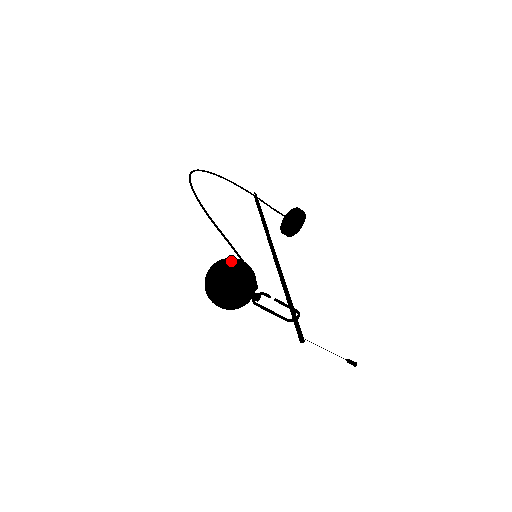
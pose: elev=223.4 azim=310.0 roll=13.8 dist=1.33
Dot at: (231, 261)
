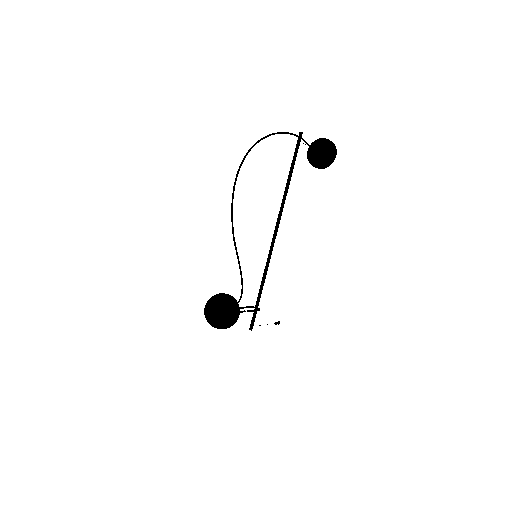
Dot at: (227, 315)
